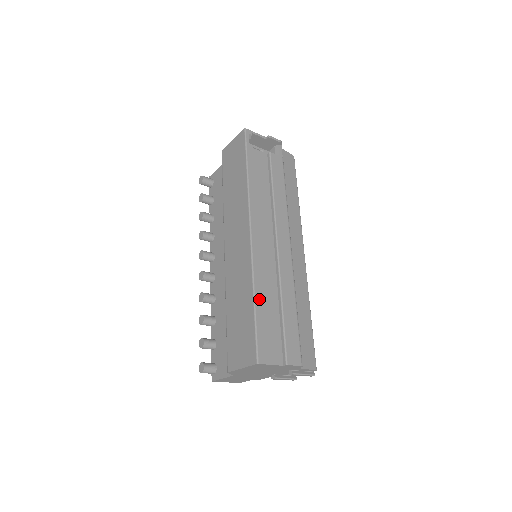
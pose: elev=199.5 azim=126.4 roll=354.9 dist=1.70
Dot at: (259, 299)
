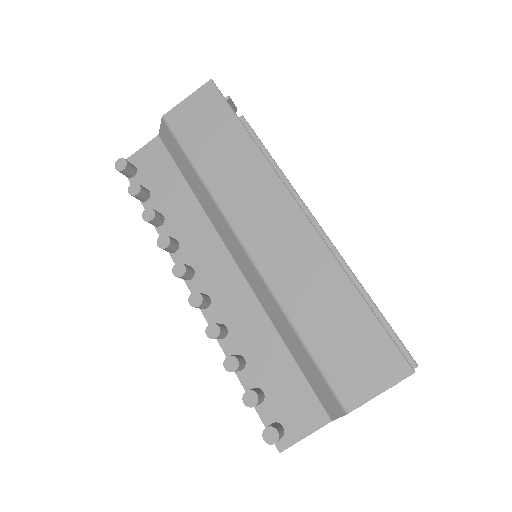
Dot at: (358, 290)
